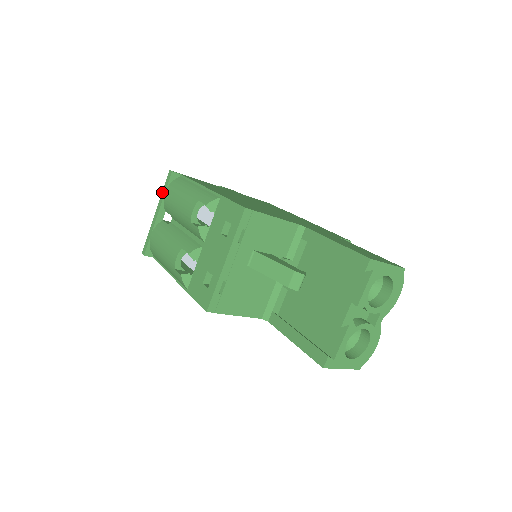
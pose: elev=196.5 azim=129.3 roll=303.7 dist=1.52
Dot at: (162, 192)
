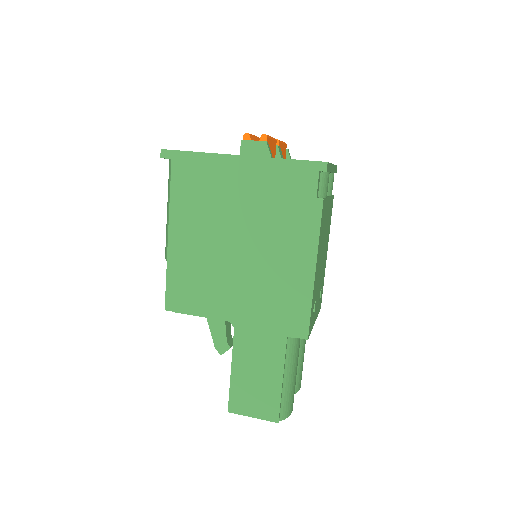
Dot at: occluded
